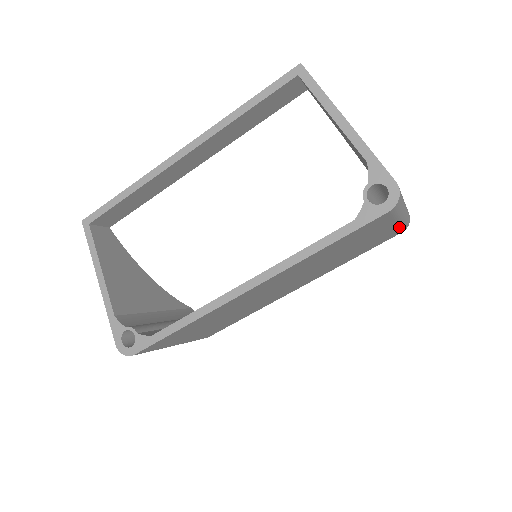
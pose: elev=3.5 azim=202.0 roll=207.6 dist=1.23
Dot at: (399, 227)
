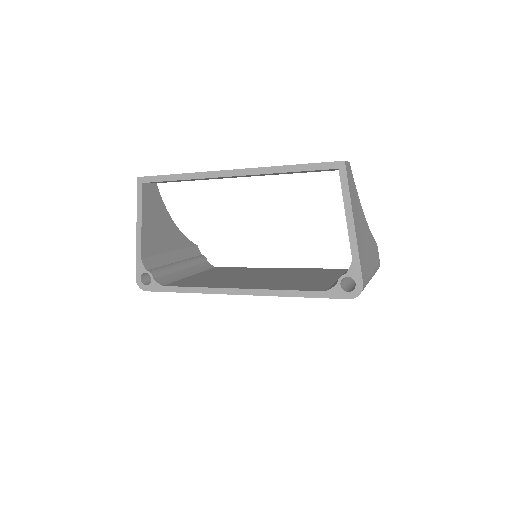
Dot at: occluded
